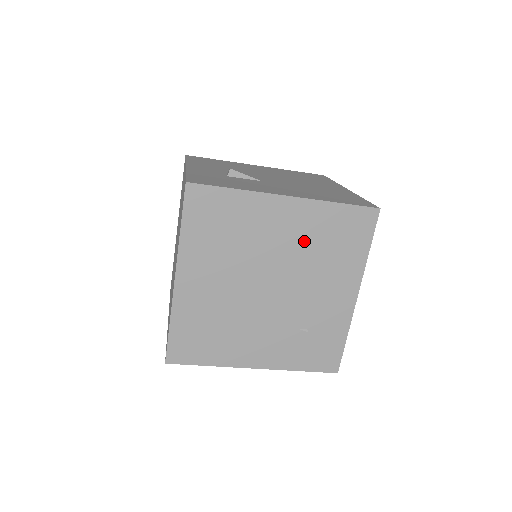
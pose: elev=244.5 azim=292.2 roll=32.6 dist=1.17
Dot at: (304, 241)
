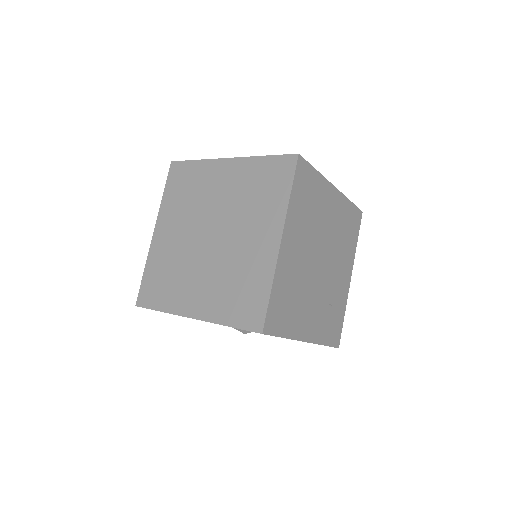
Dot at: (337, 226)
